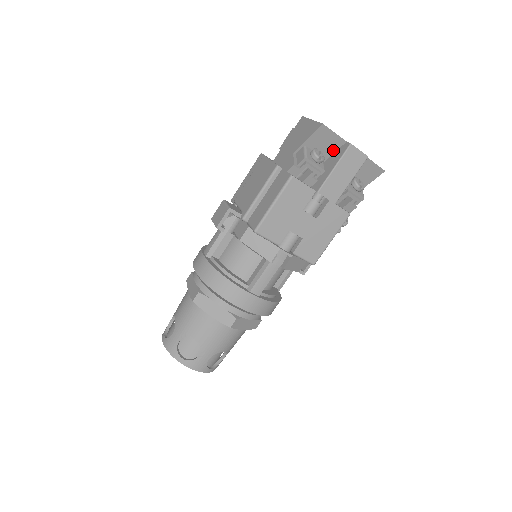
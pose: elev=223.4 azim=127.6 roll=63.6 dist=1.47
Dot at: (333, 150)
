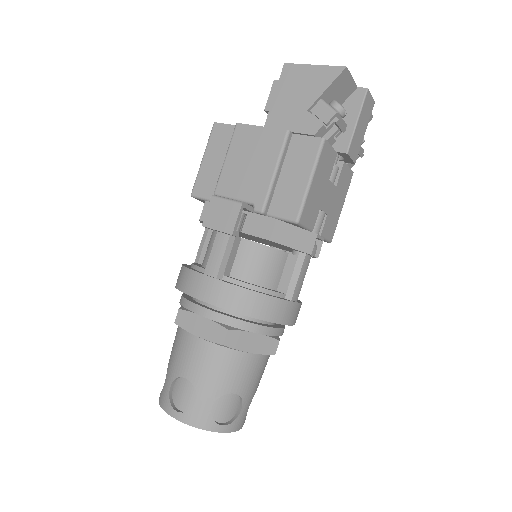
Dot at: (343, 100)
